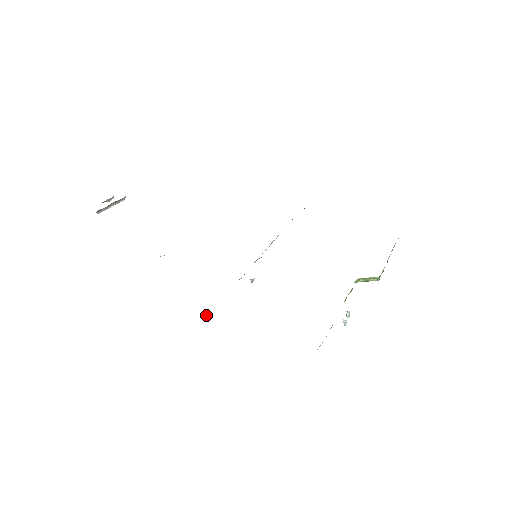
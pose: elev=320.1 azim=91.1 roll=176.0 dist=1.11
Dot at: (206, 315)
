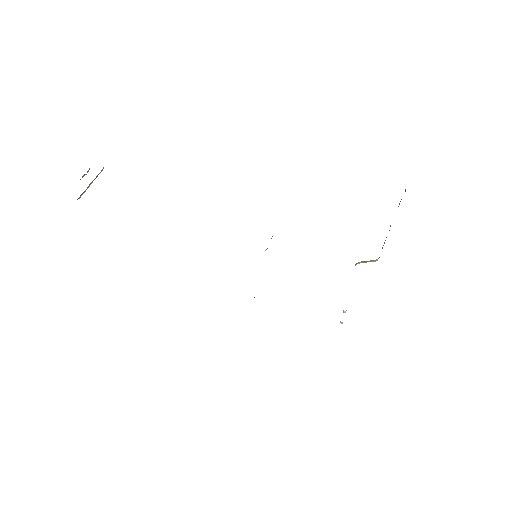
Dot at: occluded
